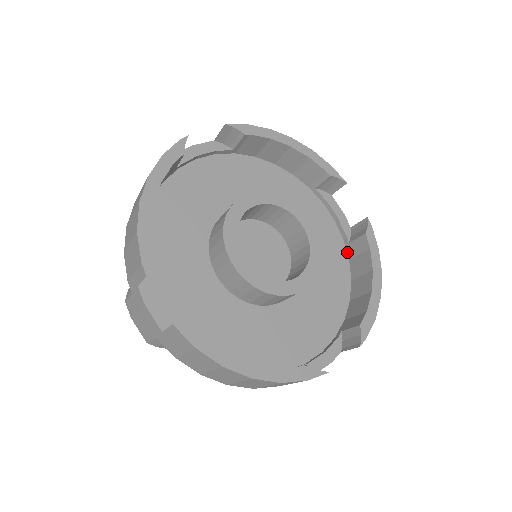
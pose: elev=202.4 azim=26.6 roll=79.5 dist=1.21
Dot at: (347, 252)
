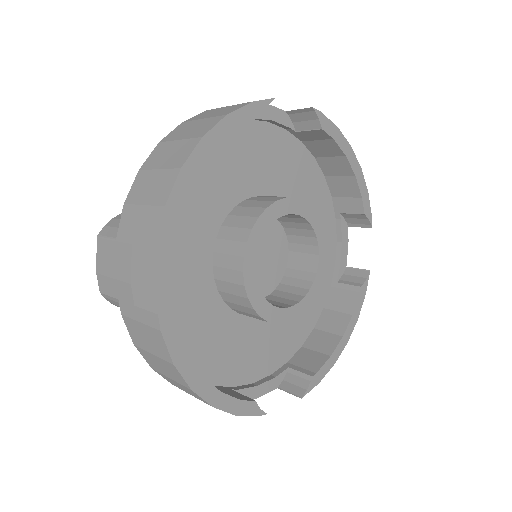
Dot at: (296, 137)
